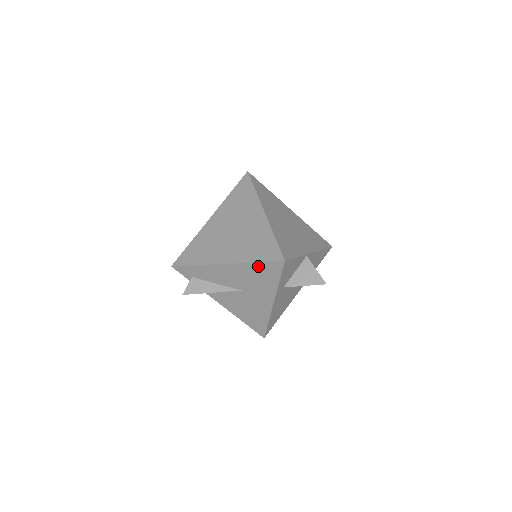
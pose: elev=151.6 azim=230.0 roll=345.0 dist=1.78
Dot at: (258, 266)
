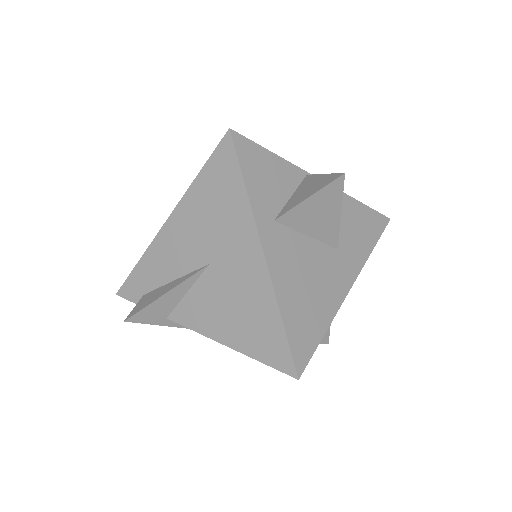
Dot at: (204, 179)
